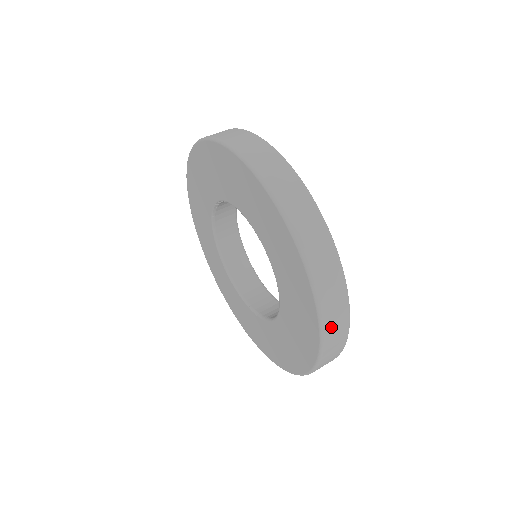
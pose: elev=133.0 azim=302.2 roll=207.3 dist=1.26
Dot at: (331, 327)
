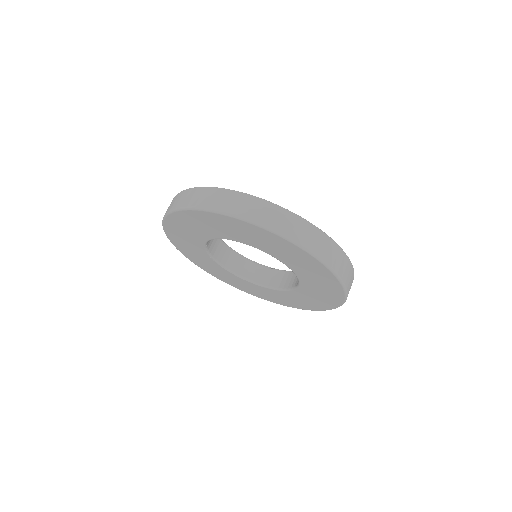
Dot at: occluded
